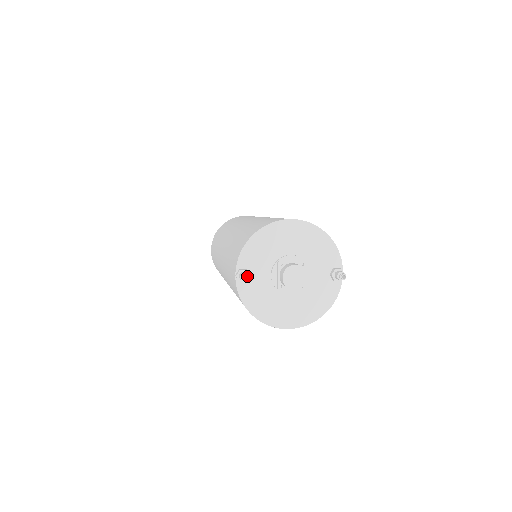
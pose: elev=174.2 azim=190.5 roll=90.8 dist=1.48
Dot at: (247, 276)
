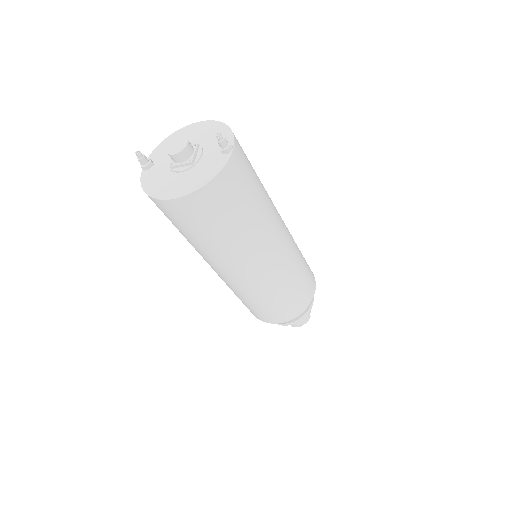
Dot at: (139, 151)
